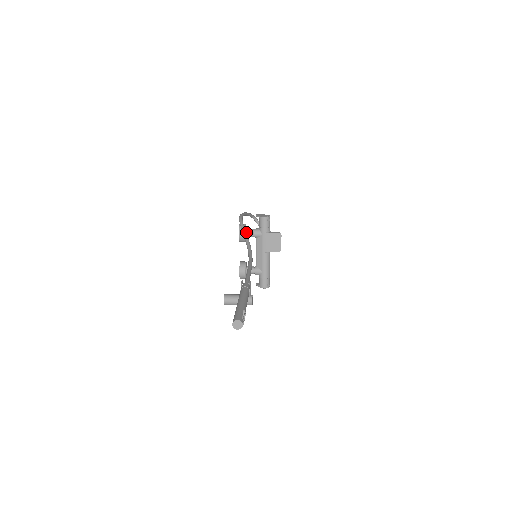
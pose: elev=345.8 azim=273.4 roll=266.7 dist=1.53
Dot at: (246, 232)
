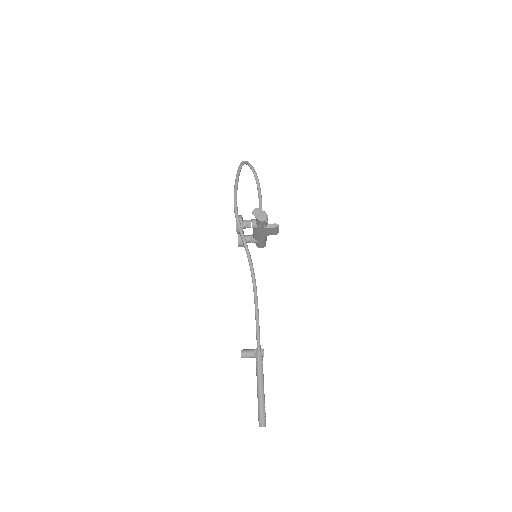
Dot at: (243, 227)
